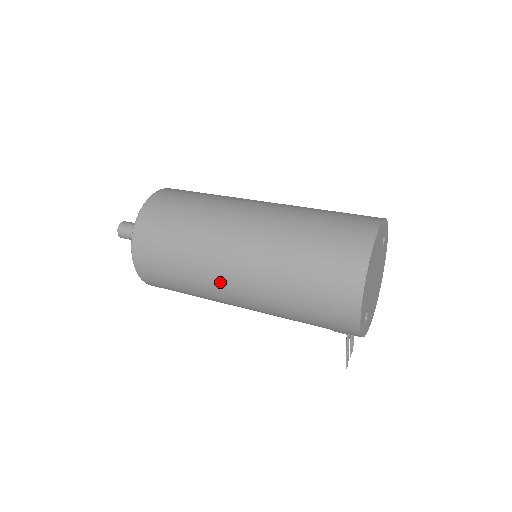
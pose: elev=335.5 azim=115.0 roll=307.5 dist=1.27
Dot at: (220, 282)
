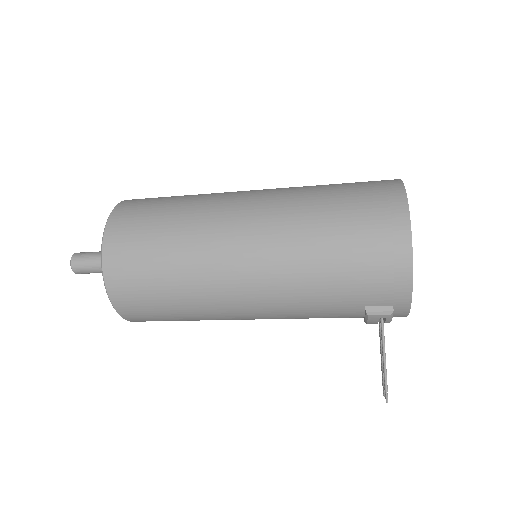
Dot at: (226, 237)
